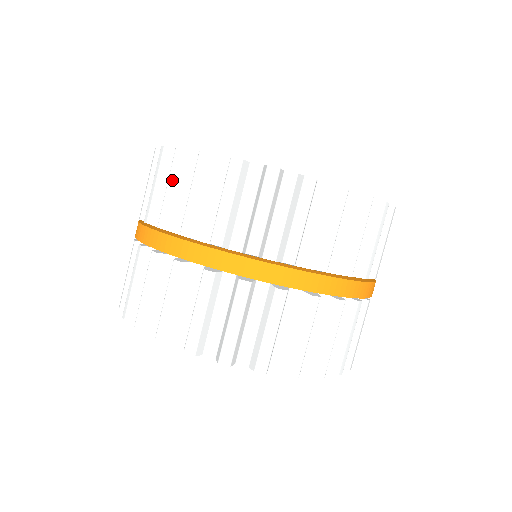
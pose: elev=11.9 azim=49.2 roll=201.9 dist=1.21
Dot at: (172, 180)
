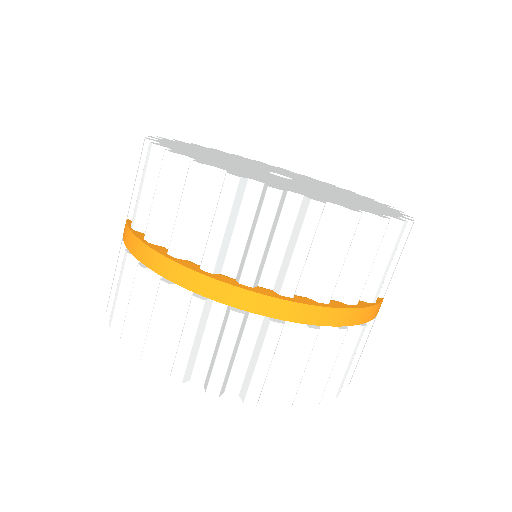
Dot at: (143, 178)
